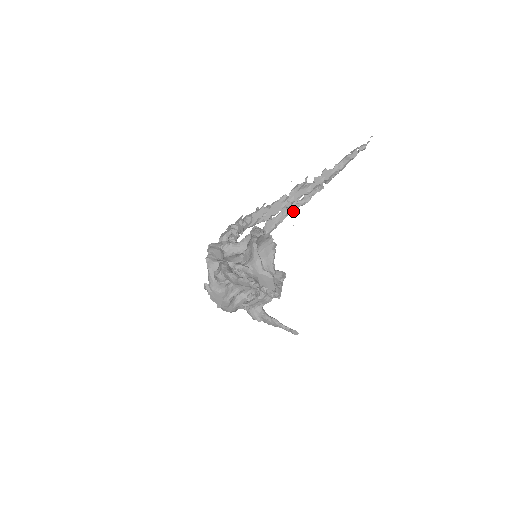
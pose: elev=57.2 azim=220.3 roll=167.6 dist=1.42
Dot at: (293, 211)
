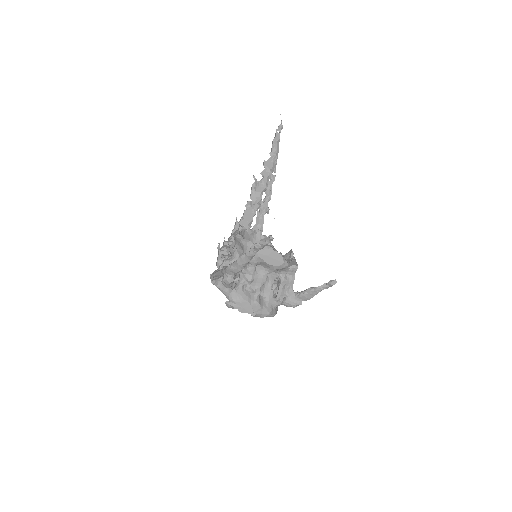
Dot at: (265, 210)
